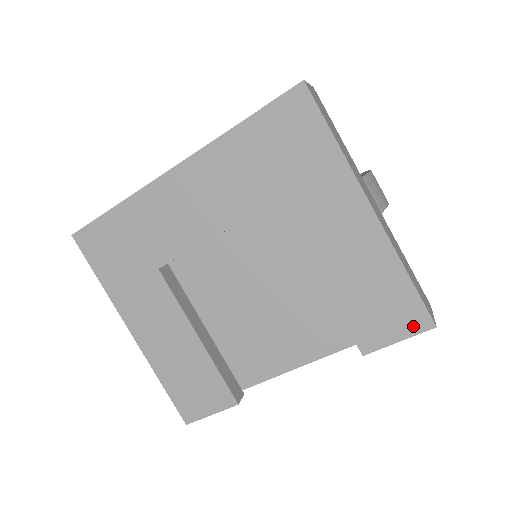
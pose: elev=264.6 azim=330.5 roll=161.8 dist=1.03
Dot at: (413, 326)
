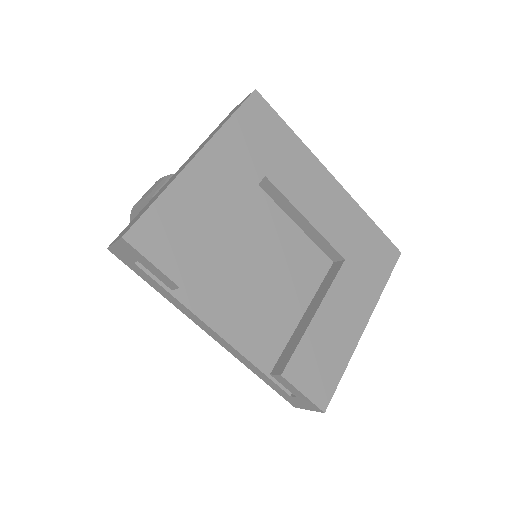
Dot at: (318, 397)
